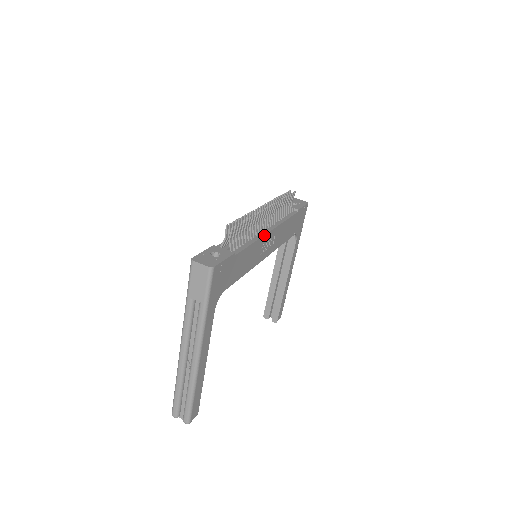
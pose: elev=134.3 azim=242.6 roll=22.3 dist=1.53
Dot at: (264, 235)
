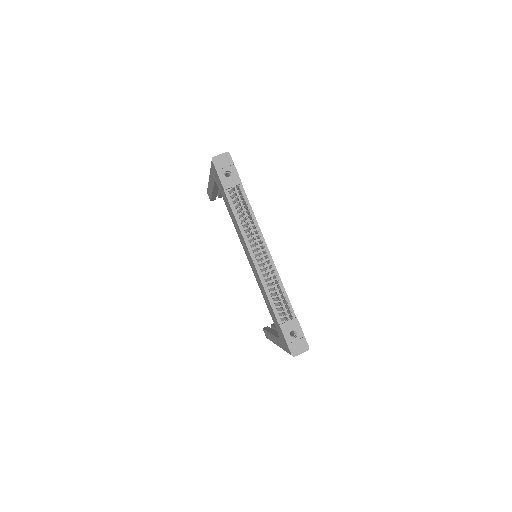
Dot at: (274, 264)
